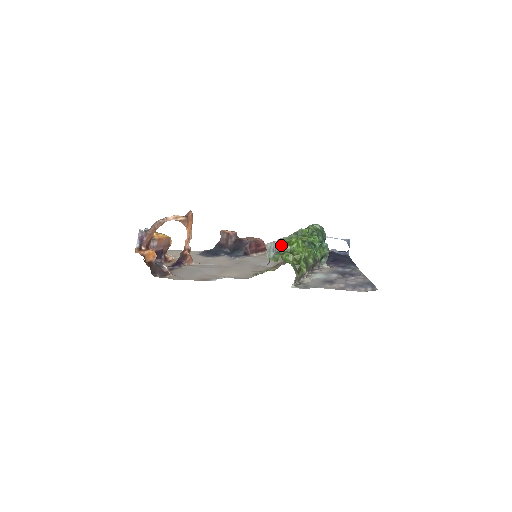
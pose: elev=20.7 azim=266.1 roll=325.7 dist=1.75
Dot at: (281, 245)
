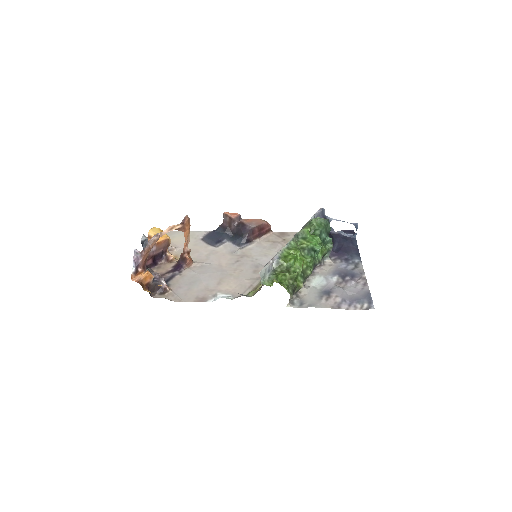
Dot at: (278, 262)
